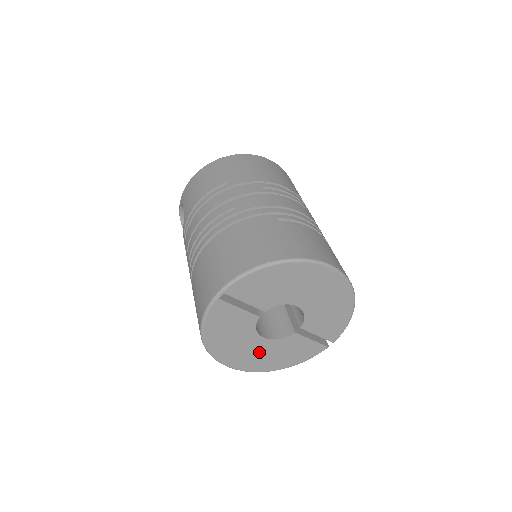
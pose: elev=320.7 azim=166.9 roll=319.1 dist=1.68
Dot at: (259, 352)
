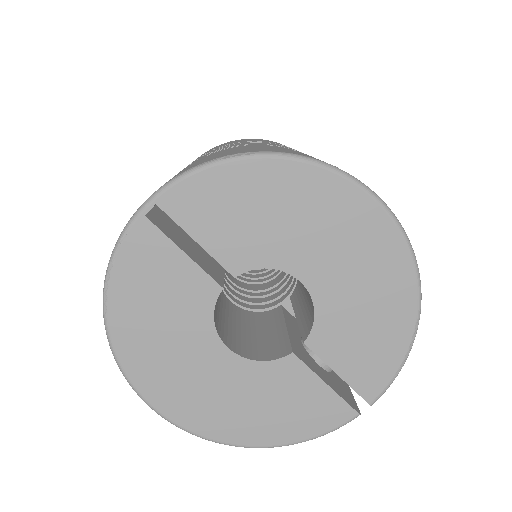
Dot at: (216, 385)
